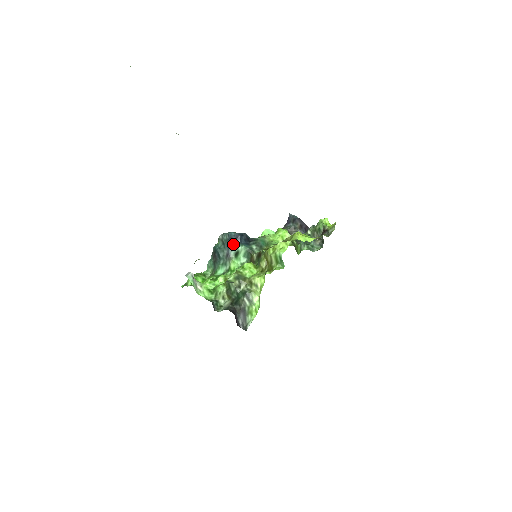
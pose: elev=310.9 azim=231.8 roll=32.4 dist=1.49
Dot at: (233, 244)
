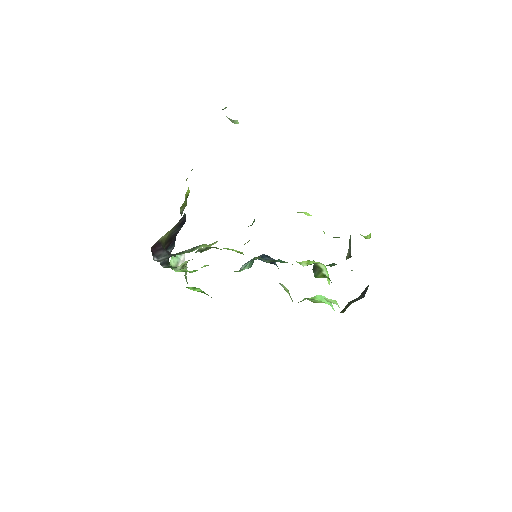
Dot at: (251, 260)
